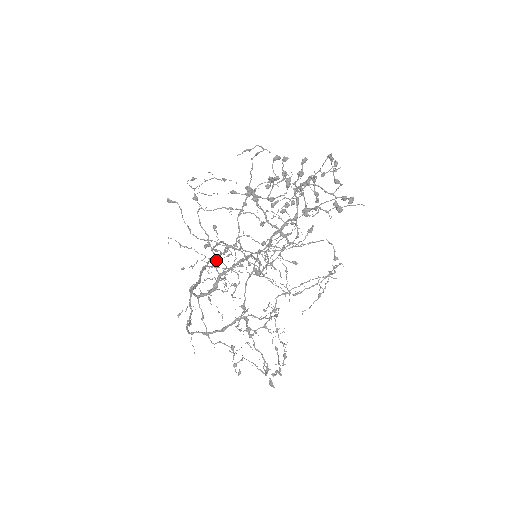
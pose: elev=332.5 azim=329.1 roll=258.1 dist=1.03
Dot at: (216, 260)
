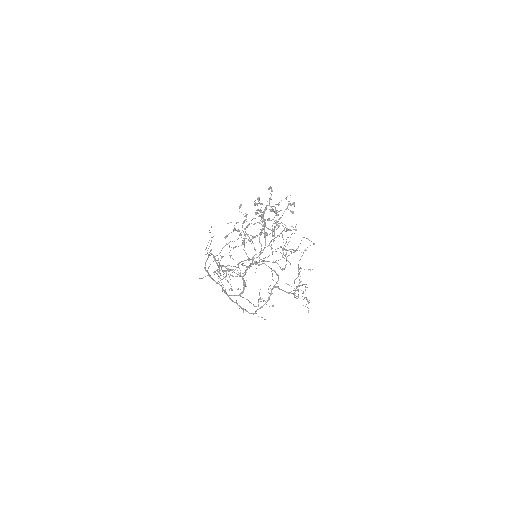
Dot at: occluded
